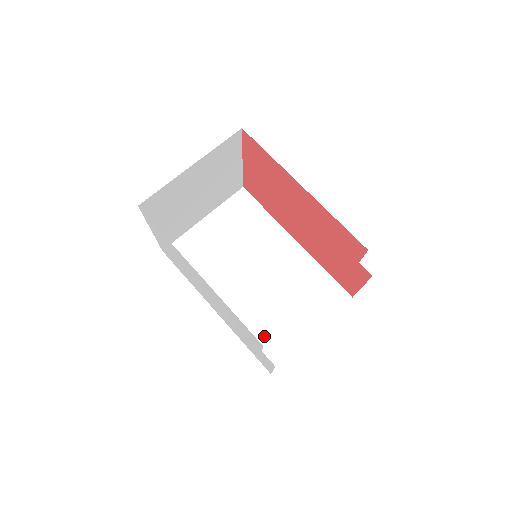
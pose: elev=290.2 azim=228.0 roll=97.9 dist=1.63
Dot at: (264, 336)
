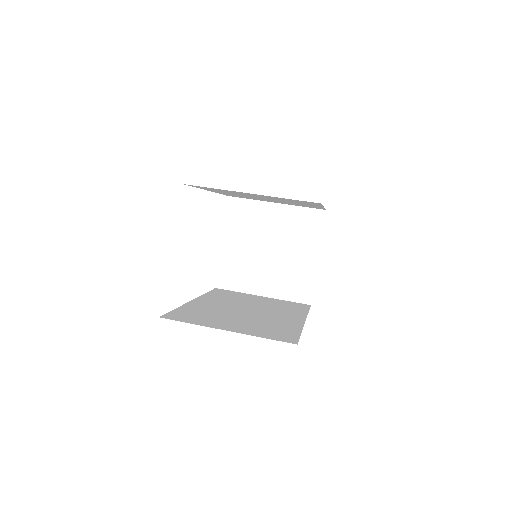
Dot at: (194, 314)
